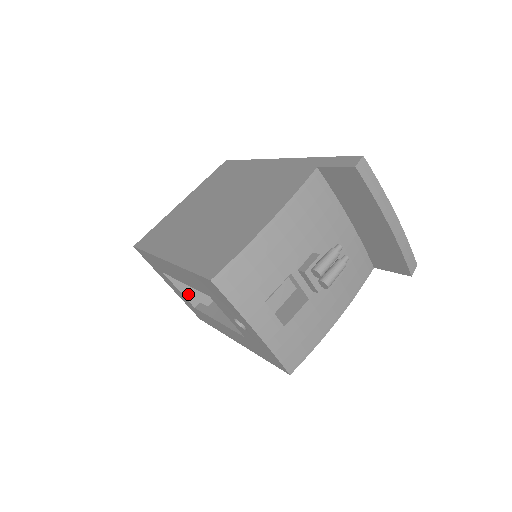
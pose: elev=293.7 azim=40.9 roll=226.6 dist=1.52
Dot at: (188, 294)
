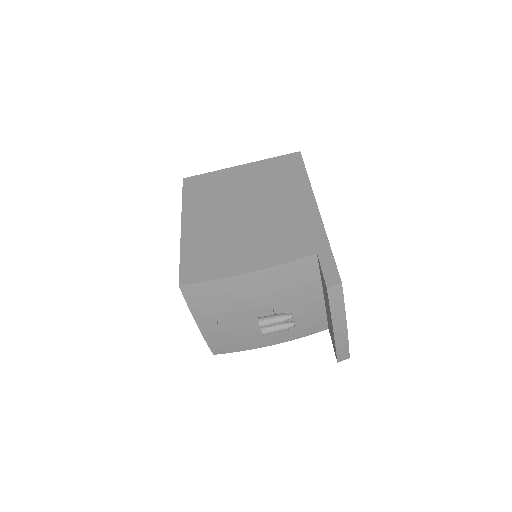
Dot at: occluded
